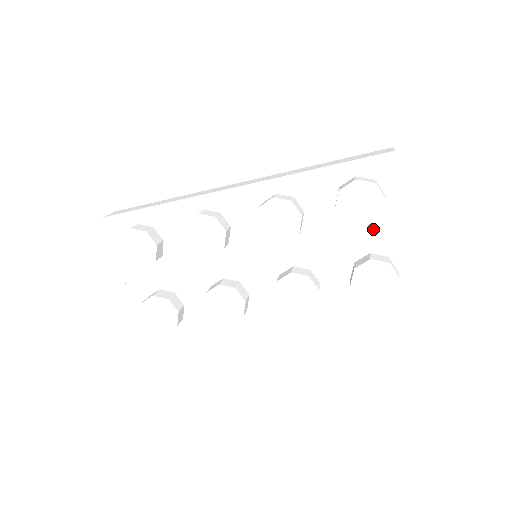
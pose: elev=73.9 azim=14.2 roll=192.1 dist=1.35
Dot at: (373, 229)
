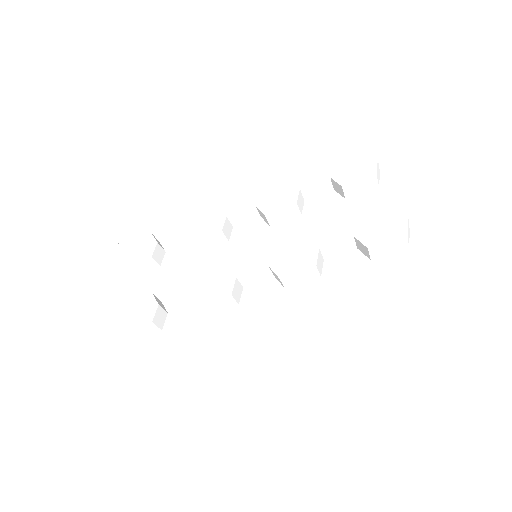
Dot at: (374, 200)
